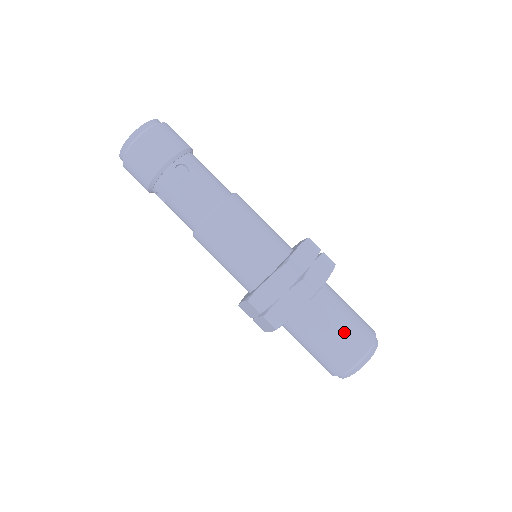
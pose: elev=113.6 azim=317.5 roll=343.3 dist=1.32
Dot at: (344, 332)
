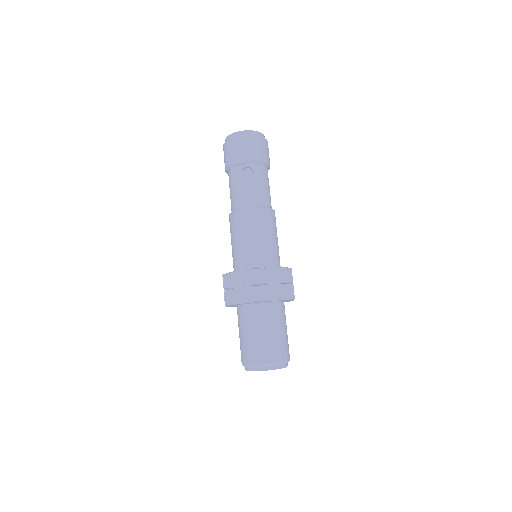
Dot at: (262, 340)
